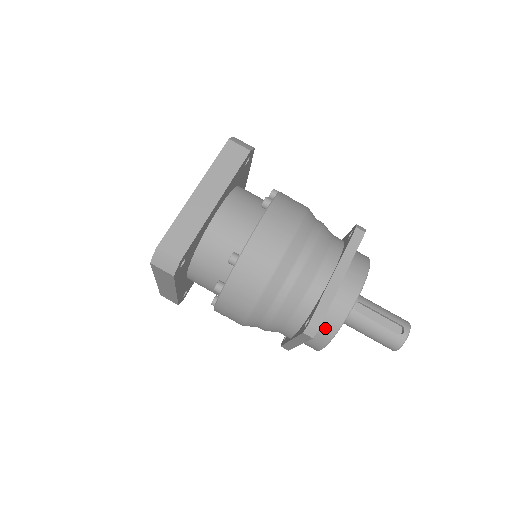
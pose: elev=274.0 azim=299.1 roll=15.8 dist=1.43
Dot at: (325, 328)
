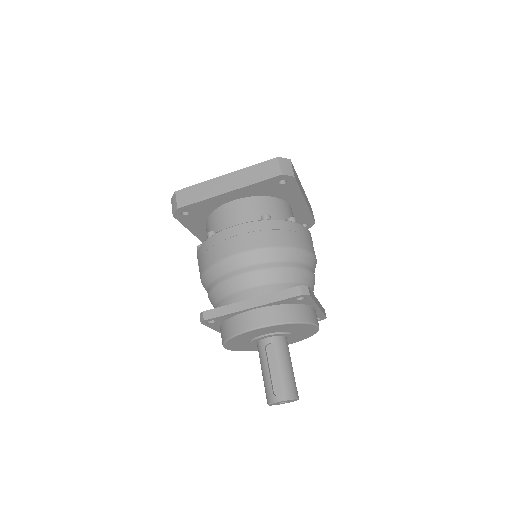
Dot at: (224, 331)
